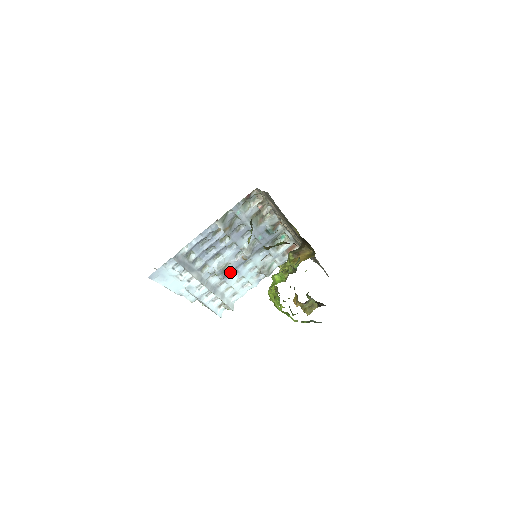
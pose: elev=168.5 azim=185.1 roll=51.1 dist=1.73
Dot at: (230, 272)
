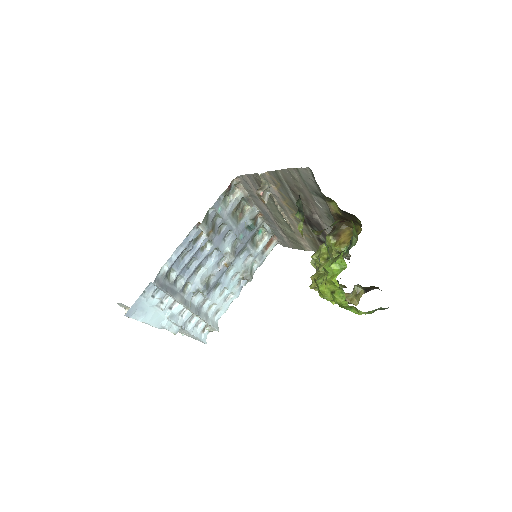
Dot at: (213, 285)
